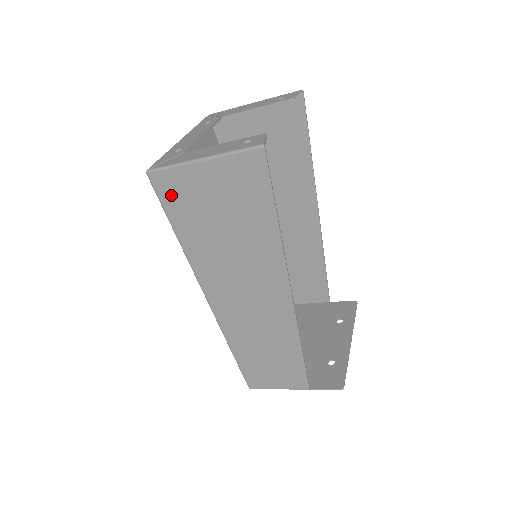
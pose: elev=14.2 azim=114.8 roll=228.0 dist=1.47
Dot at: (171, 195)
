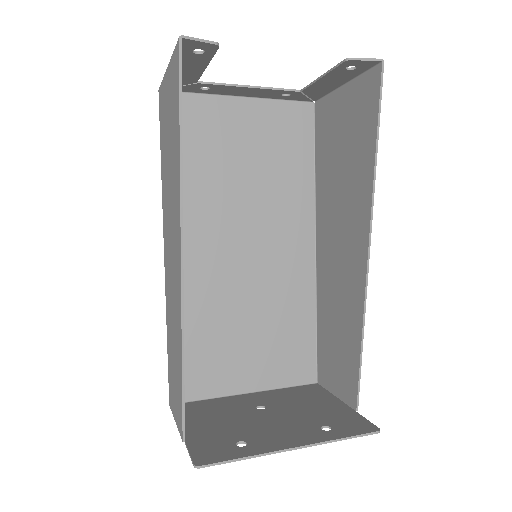
Dot at: (161, 115)
